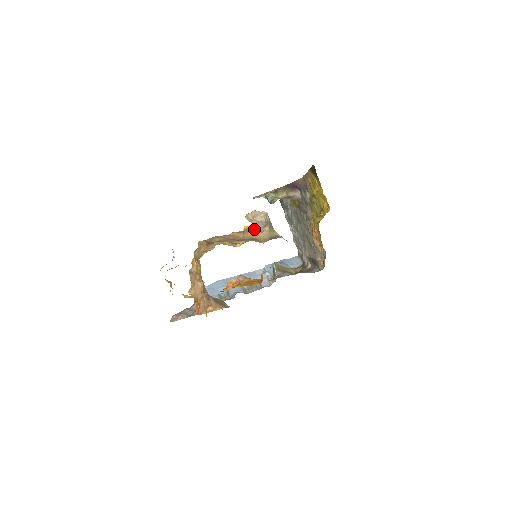
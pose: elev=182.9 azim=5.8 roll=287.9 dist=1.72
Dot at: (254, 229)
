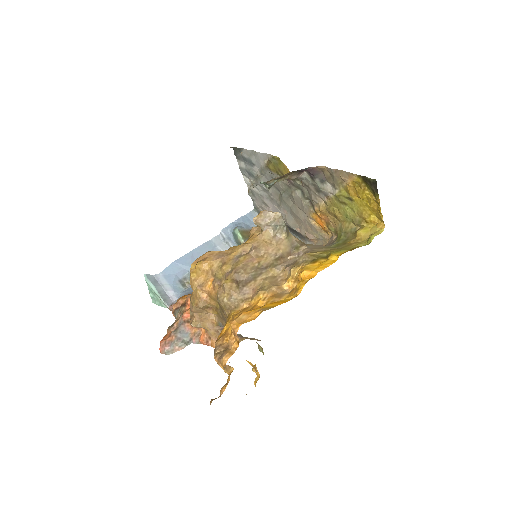
Dot at: (270, 239)
